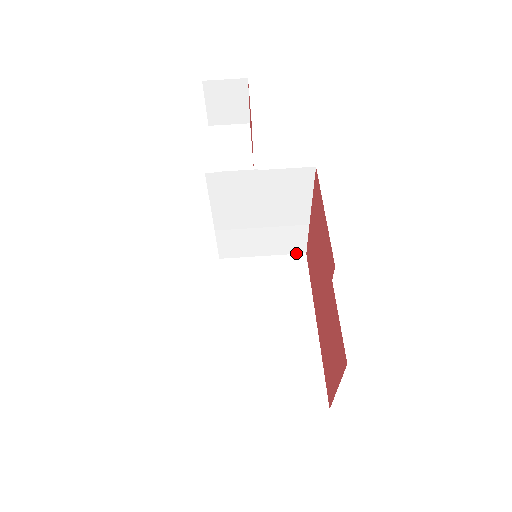
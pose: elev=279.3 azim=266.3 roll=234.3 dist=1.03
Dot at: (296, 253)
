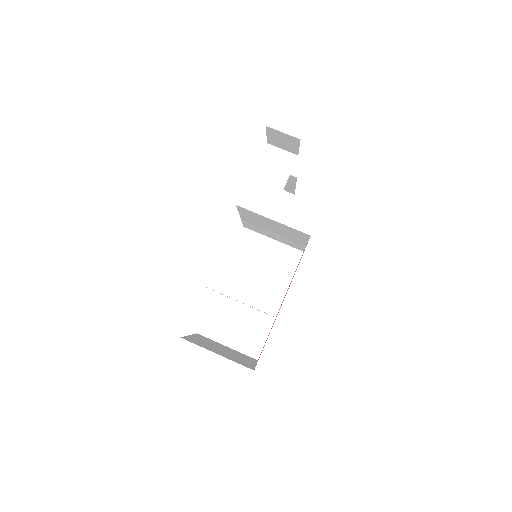
Dot at: (297, 248)
